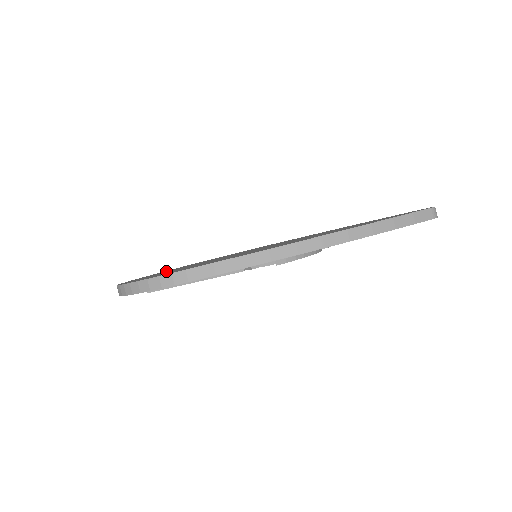
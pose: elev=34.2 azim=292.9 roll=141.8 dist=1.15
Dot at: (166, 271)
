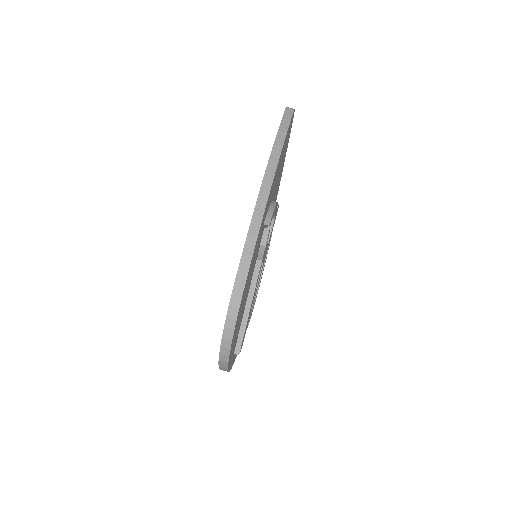
Dot at: occluded
